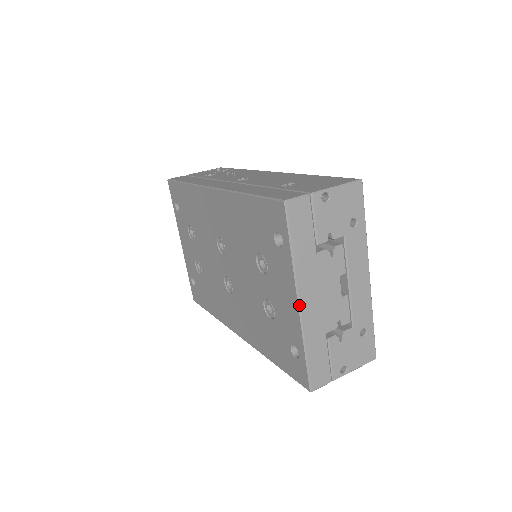
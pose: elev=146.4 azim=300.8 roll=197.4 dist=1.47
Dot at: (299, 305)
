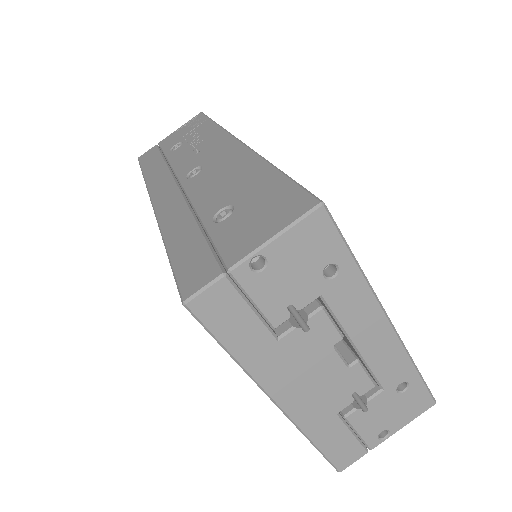
Dot at: (276, 405)
